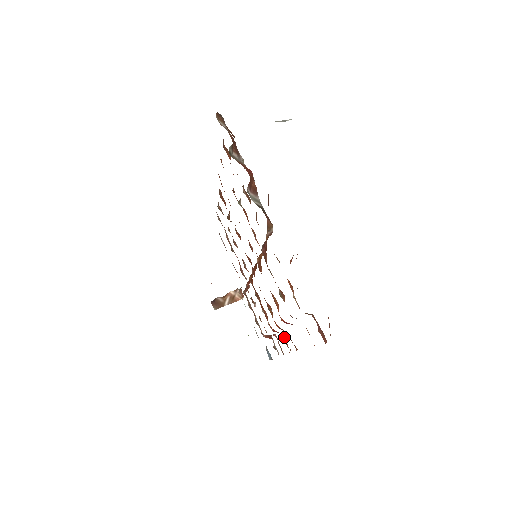
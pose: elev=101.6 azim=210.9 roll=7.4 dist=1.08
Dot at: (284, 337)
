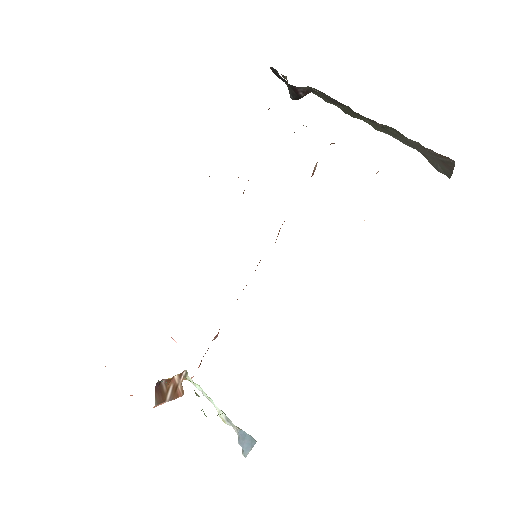
Dot at: occluded
